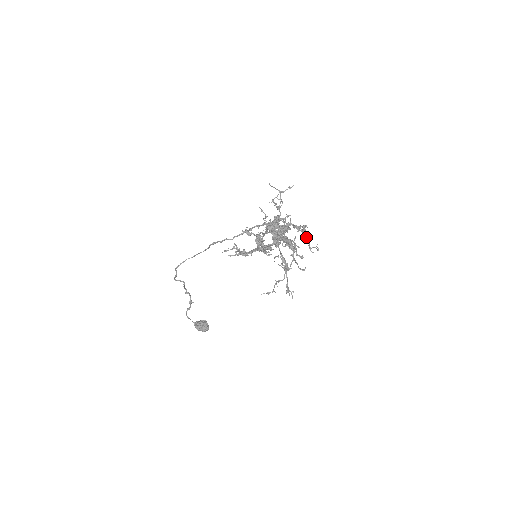
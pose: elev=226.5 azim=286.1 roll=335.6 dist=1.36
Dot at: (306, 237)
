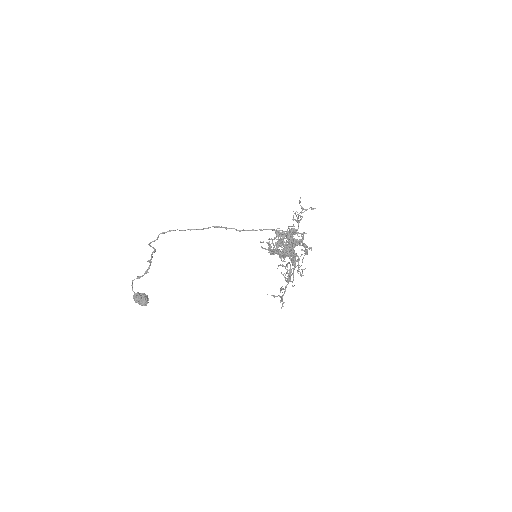
Dot at: (303, 258)
